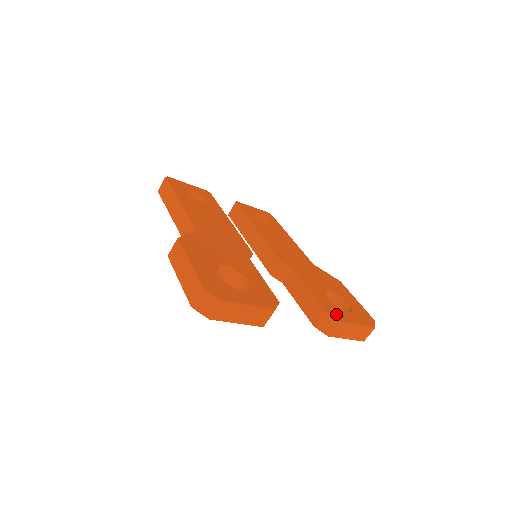
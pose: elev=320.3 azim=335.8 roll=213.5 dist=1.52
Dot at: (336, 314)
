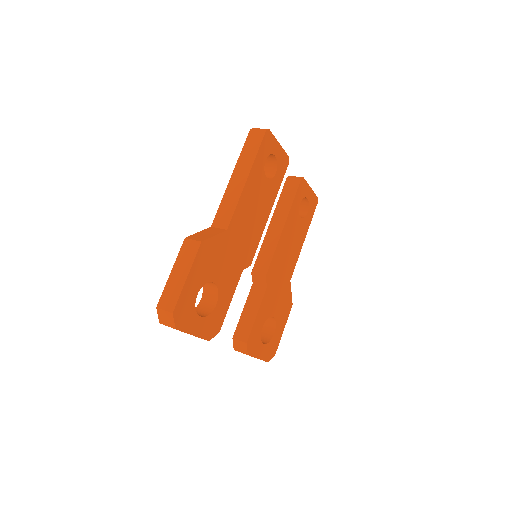
Dot at: (252, 347)
